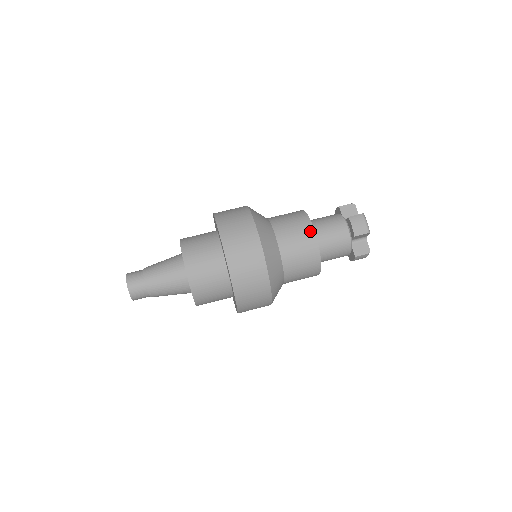
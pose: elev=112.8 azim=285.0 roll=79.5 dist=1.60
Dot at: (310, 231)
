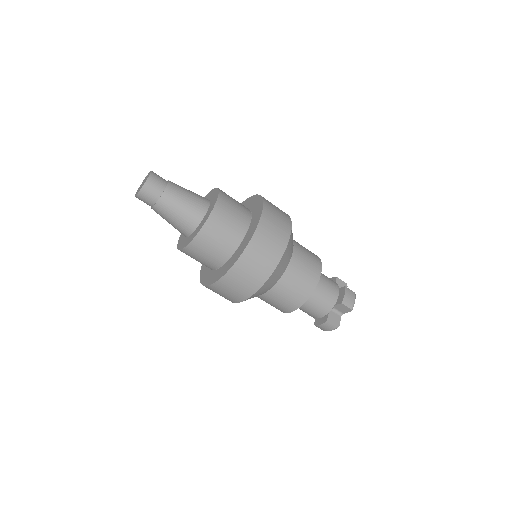
Dot at: (290, 309)
